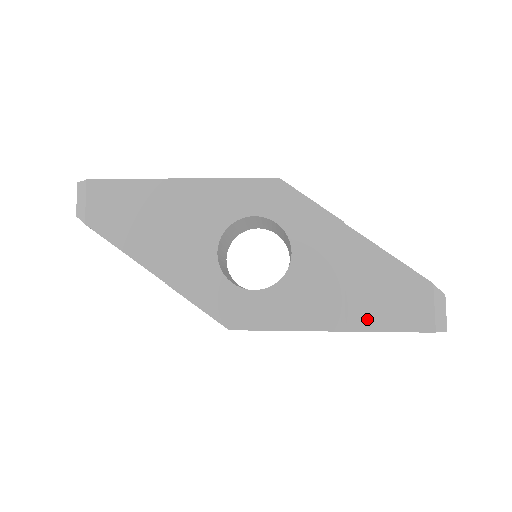
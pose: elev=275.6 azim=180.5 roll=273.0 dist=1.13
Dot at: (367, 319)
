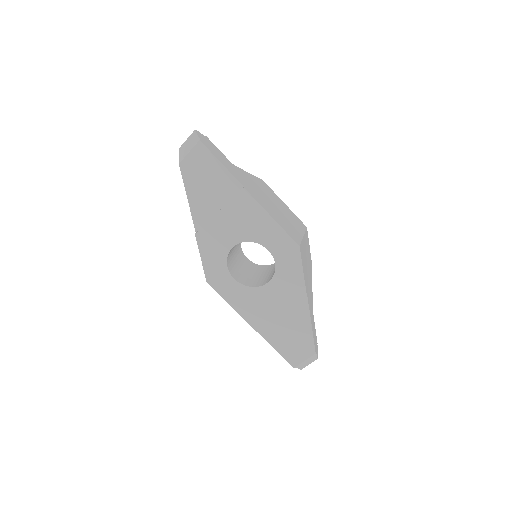
Dot at: (272, 337)
